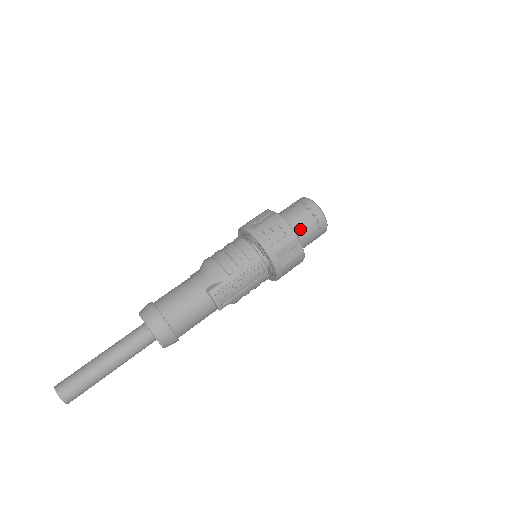
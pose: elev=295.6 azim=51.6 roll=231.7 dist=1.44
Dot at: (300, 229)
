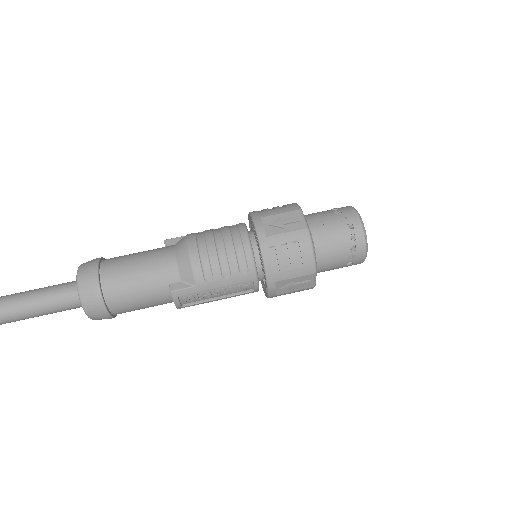
Dot at: (326, 258)
